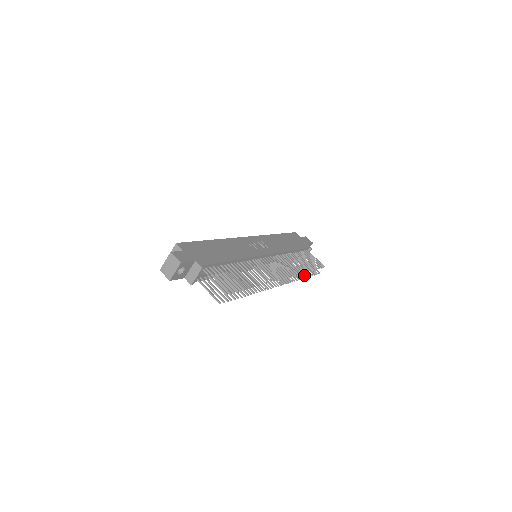
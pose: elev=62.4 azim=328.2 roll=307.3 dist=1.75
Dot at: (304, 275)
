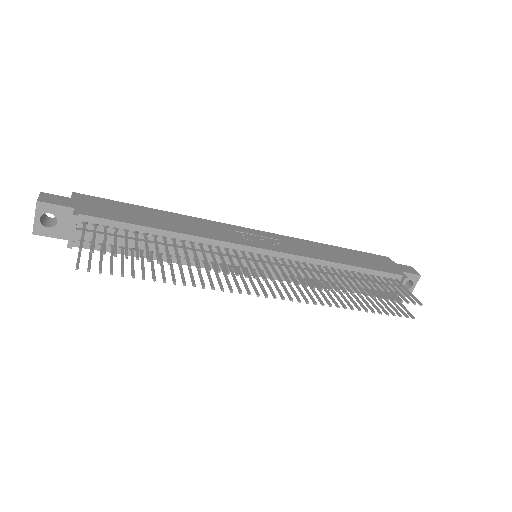
Dot at: (363, 308)
